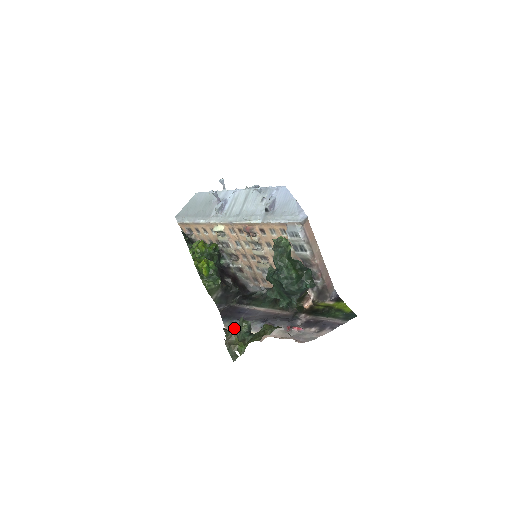
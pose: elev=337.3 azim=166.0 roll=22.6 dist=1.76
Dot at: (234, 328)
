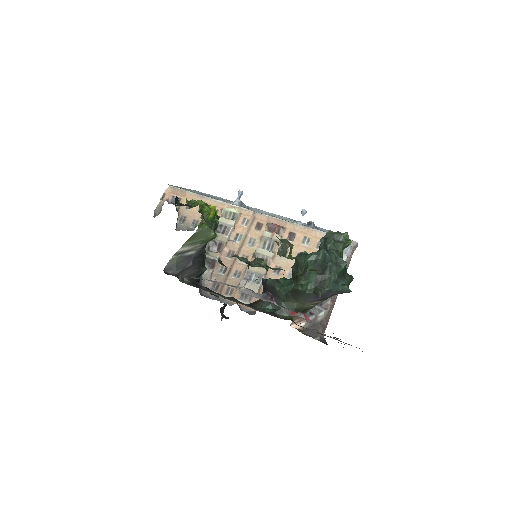
Dot at: occluded
